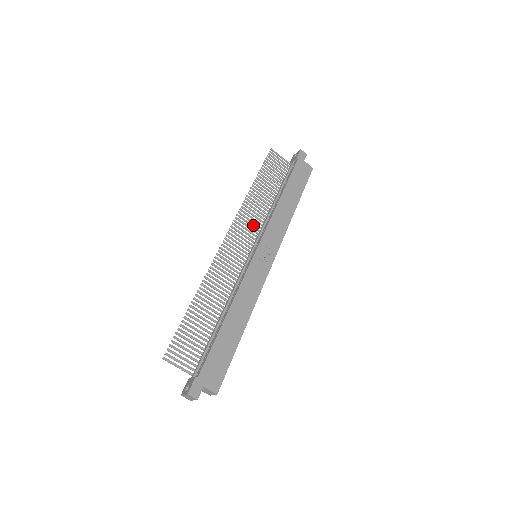
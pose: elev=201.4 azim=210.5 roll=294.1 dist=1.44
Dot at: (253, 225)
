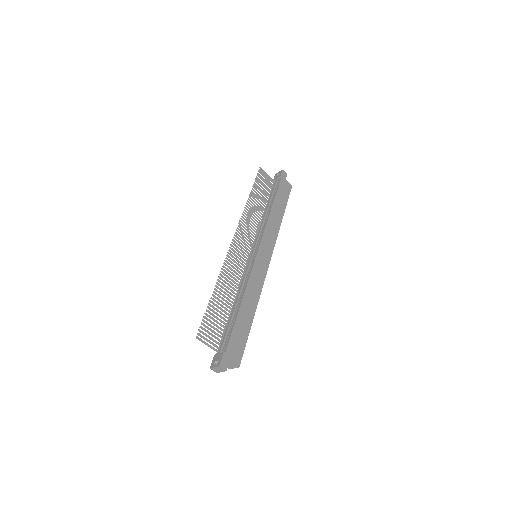
Dot at: occluded
